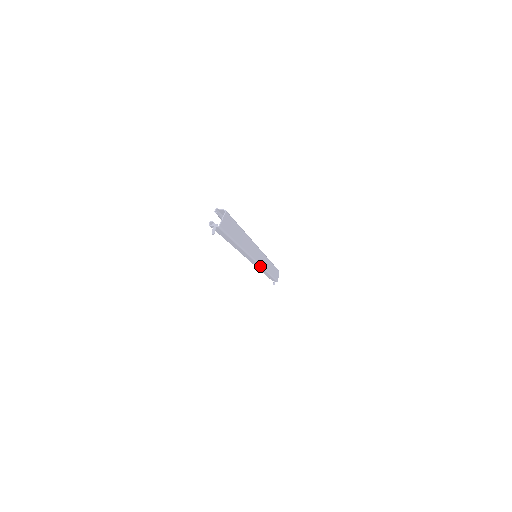
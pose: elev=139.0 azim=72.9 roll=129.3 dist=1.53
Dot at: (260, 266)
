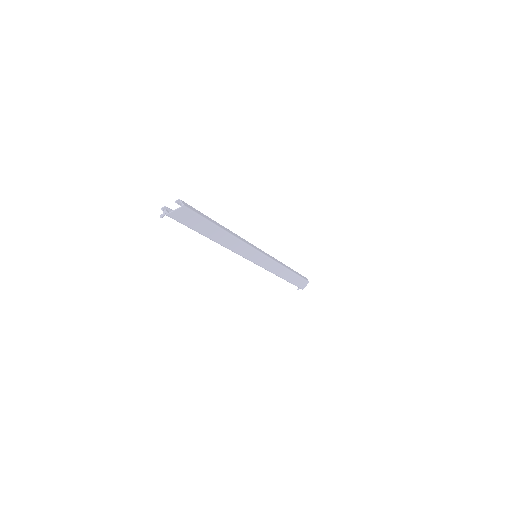
Dot at: (261, 266)
